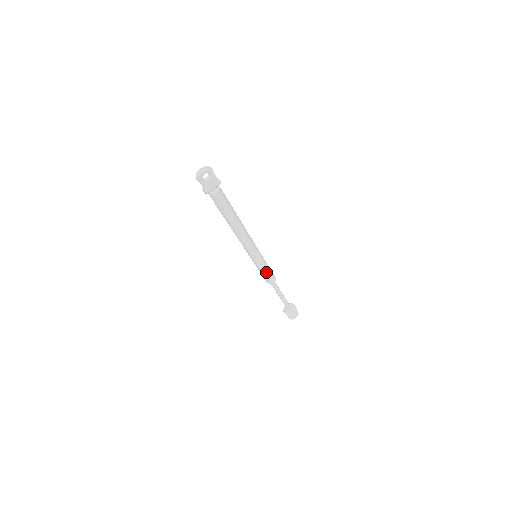
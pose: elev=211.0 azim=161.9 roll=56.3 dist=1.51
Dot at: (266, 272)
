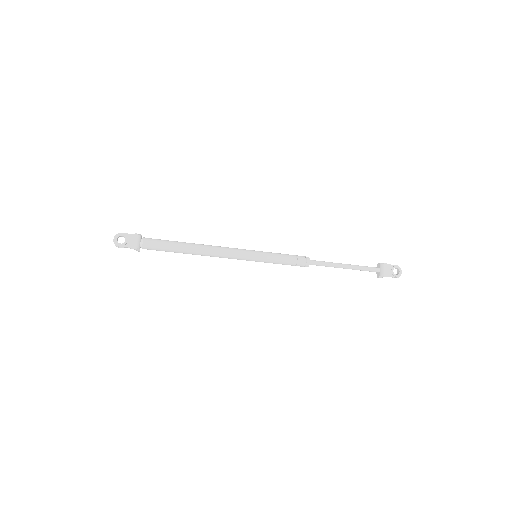
Dot at: (285, 259)
